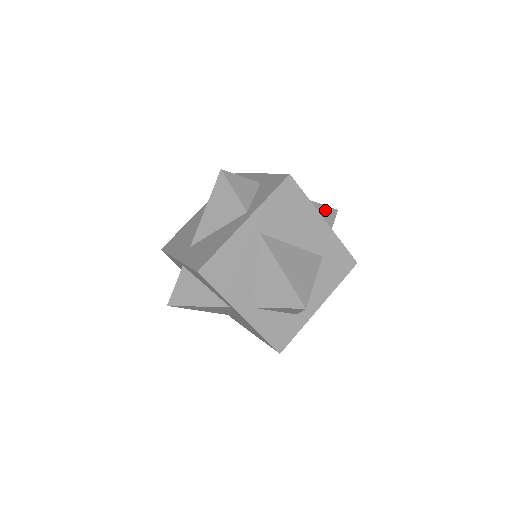
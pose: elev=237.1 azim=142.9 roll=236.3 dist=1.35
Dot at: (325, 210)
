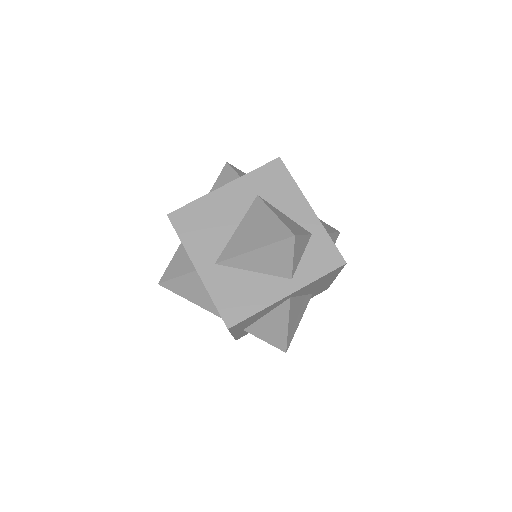
Dot at: (334, 238)
